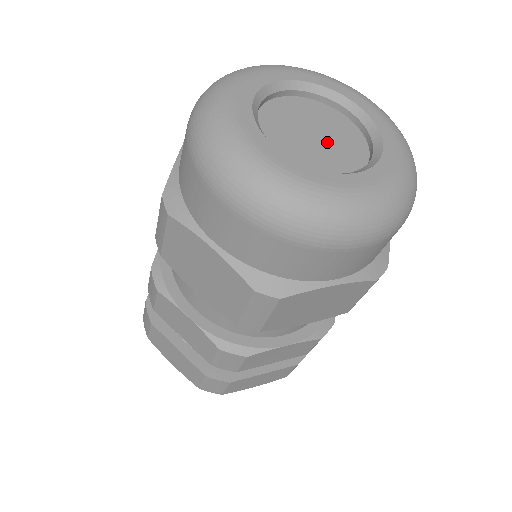
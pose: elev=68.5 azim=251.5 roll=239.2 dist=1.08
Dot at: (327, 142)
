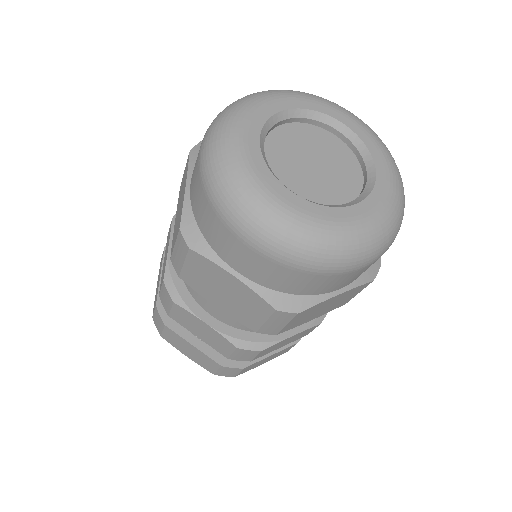
Dot at: (318, 174)
